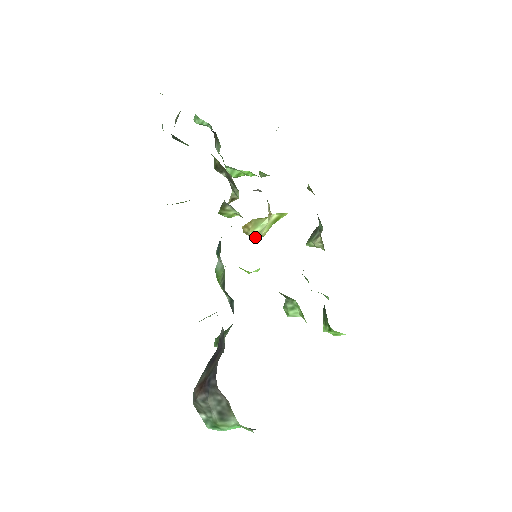
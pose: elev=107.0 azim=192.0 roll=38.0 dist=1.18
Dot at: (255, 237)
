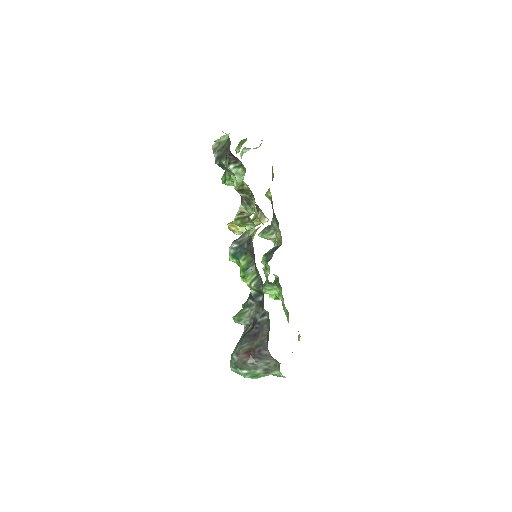
Dot at: (239, 234)
